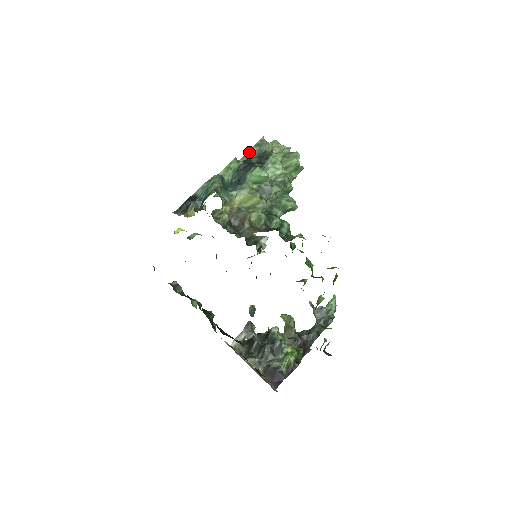
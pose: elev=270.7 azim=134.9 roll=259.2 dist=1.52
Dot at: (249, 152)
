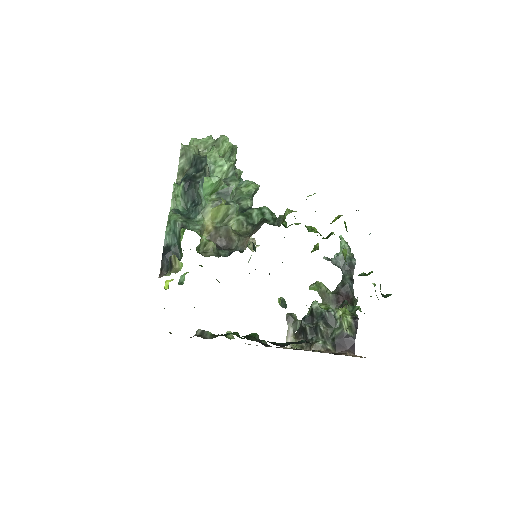
Dot at: (179, 167)
